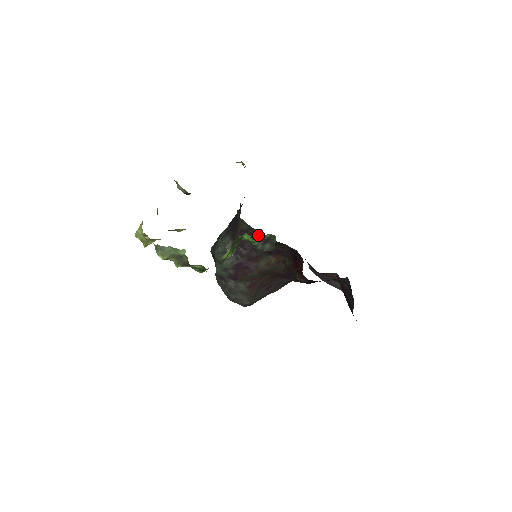
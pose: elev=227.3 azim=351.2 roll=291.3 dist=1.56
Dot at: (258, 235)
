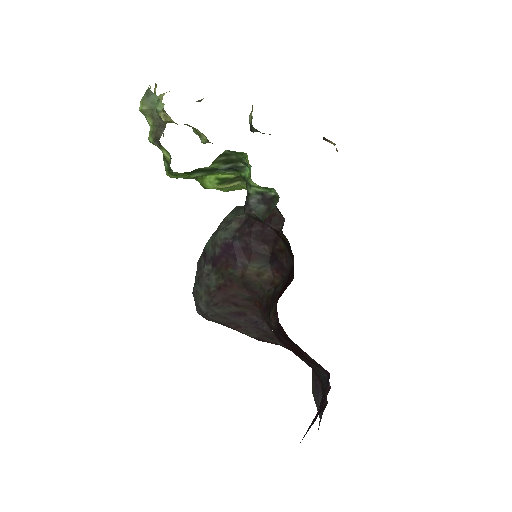
Dot at: (276, 224)
